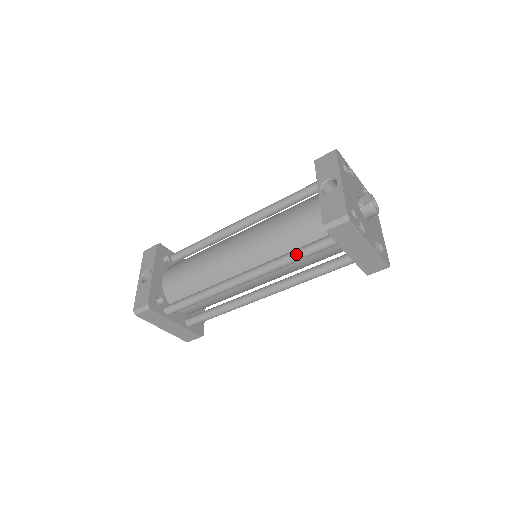
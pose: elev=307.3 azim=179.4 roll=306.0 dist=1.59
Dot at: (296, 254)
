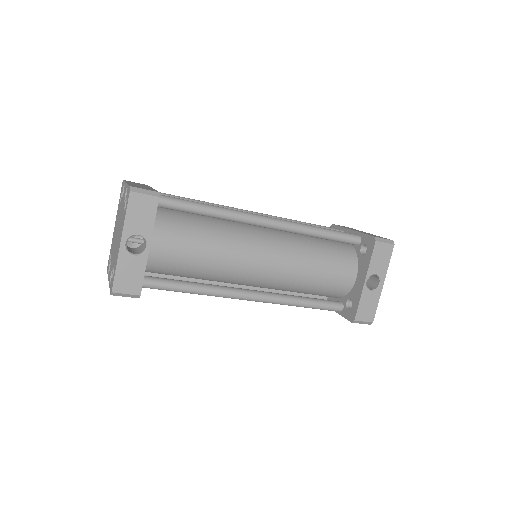
Dot at: (310, 306)
